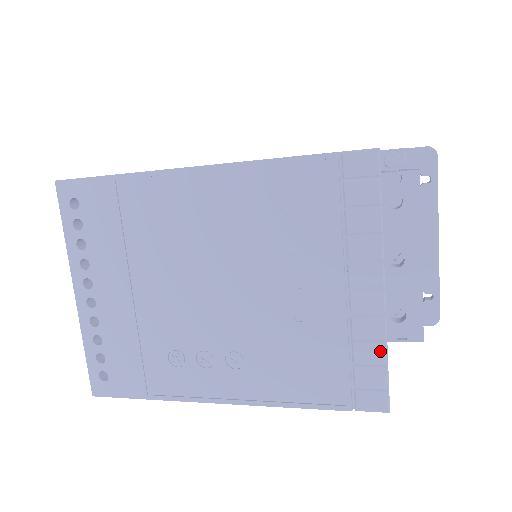
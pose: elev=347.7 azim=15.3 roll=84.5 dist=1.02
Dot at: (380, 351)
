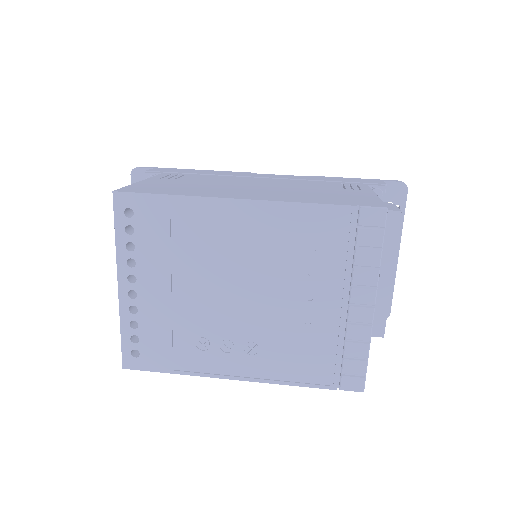
Dot at: (364, 350)
